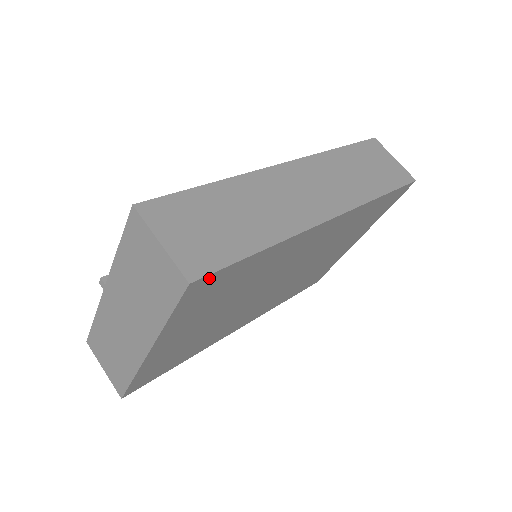
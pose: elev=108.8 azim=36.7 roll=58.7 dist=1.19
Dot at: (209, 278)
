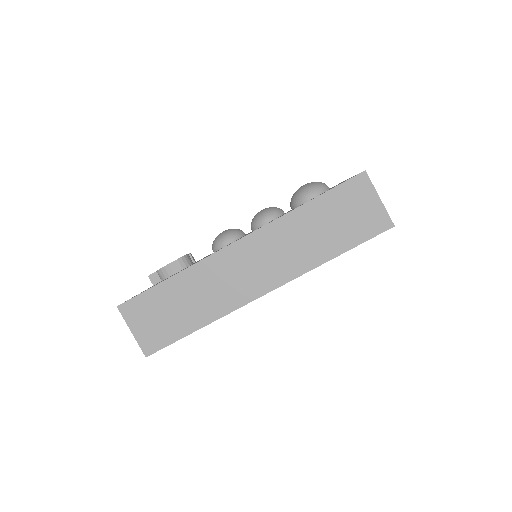
Dot at: (161, 348)
